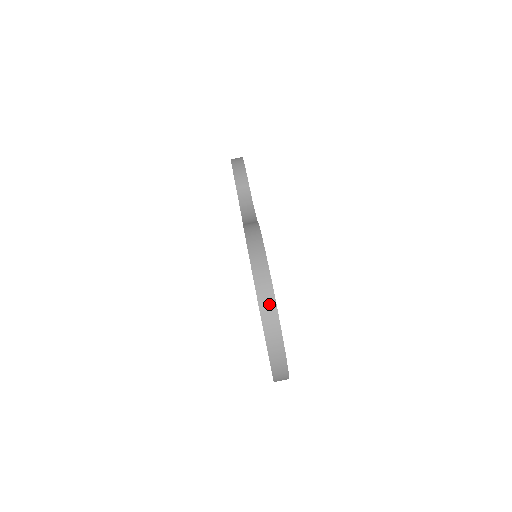
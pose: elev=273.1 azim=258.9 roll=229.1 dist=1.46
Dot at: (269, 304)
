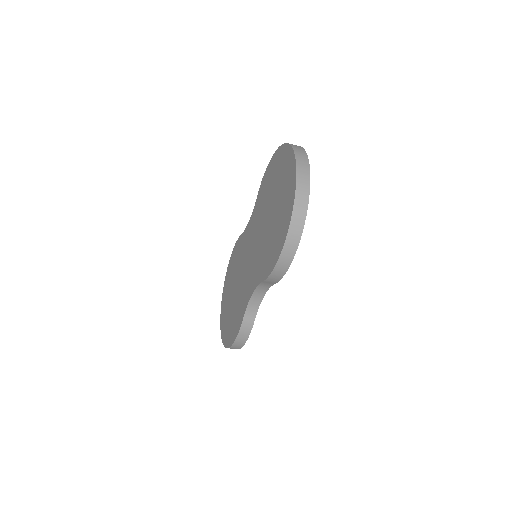
Dot at: occluded
